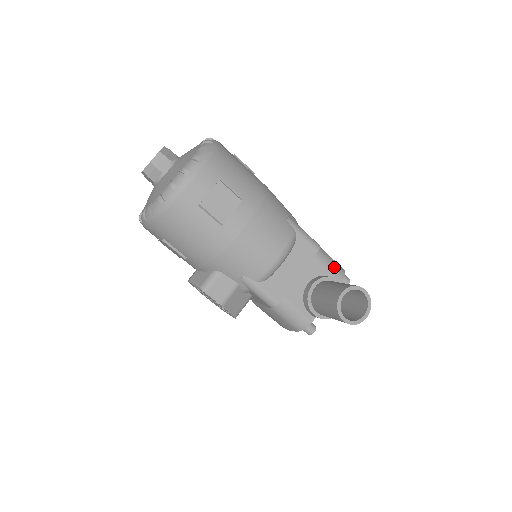
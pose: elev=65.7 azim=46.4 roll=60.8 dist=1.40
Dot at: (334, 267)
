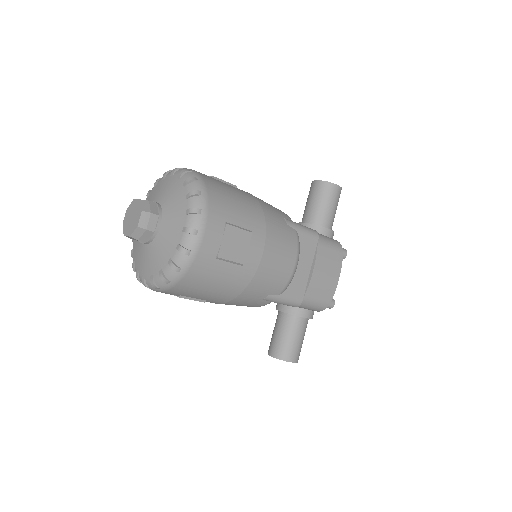
Dot at: (312, 309)
